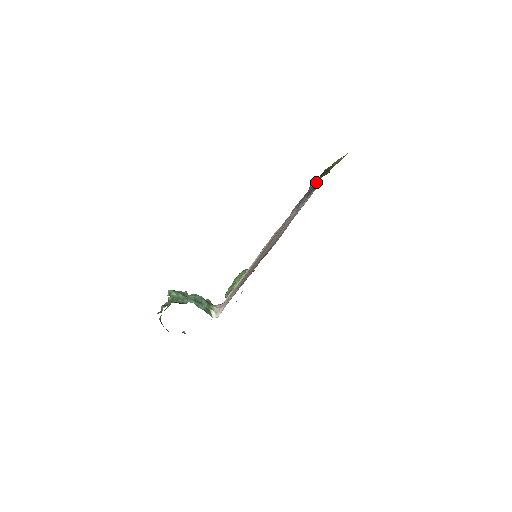
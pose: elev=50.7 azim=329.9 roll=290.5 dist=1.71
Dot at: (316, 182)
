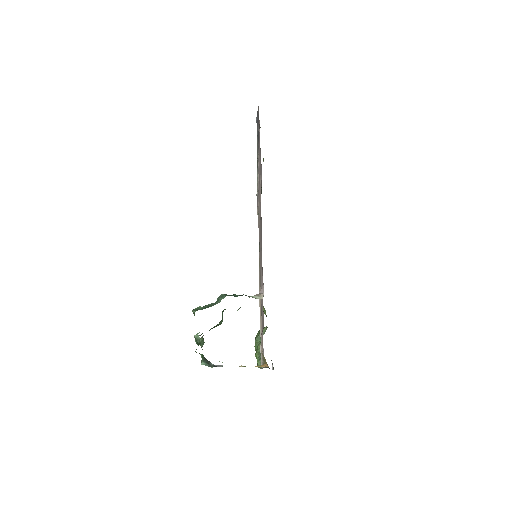
Dot at: (257, 143)
